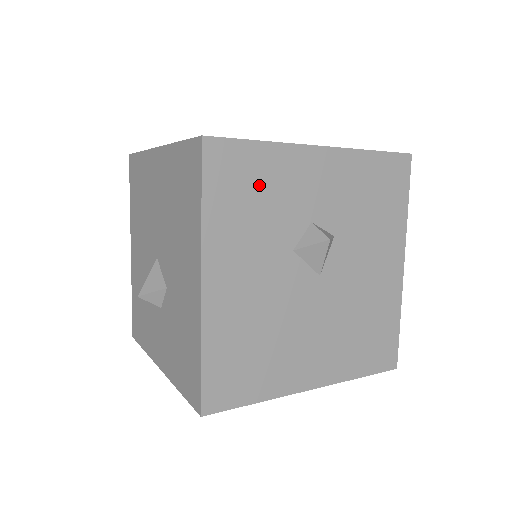
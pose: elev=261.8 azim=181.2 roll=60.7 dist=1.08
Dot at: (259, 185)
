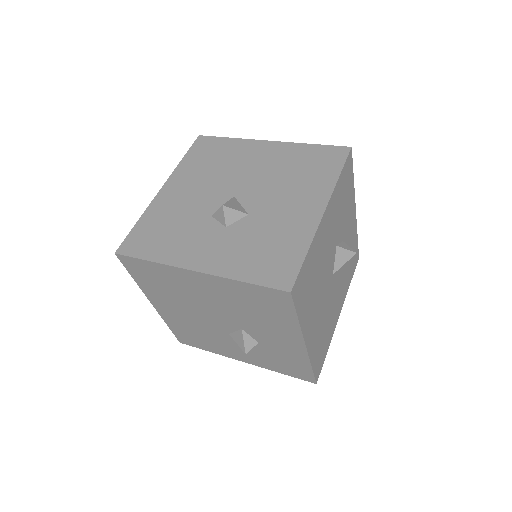
Dot at: (346, 196)
